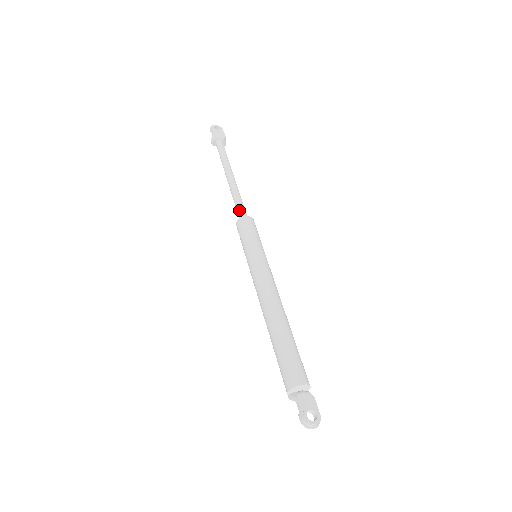
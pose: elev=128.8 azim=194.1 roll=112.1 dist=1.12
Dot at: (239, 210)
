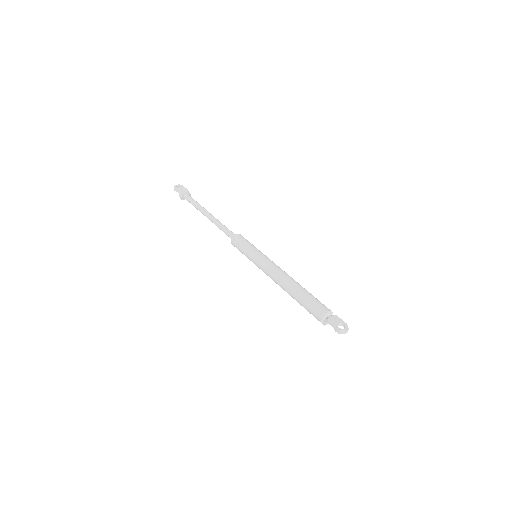
Dot at: (228, 233)
